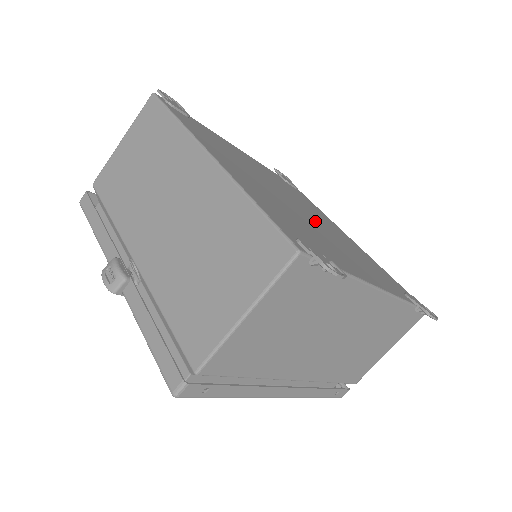
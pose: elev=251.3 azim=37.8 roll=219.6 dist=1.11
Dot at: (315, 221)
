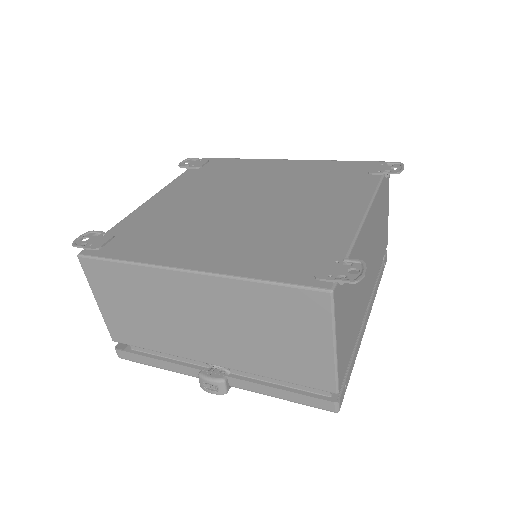
Dot at: (269, 198)
